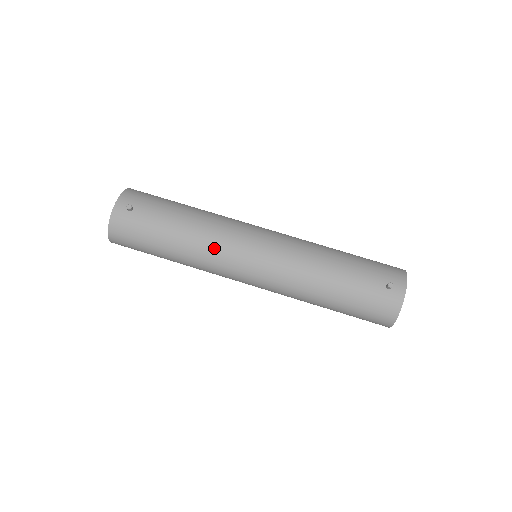
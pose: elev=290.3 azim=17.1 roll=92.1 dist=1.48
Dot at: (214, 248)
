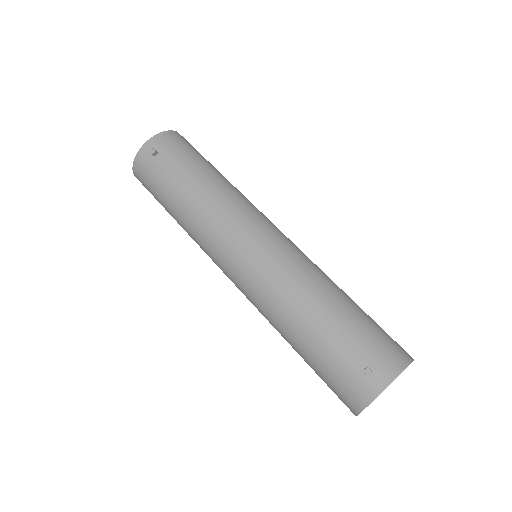
Dot at: (207, 229)
